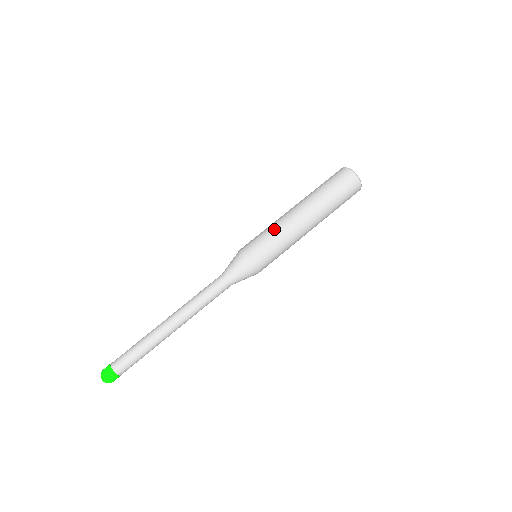
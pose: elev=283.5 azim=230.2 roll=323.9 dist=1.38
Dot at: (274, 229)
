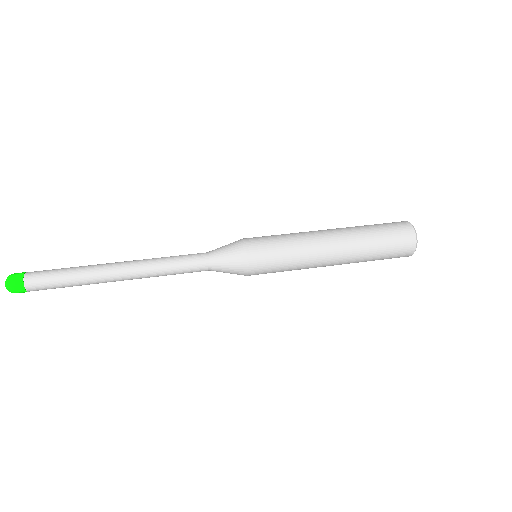
Dot at: occluded
